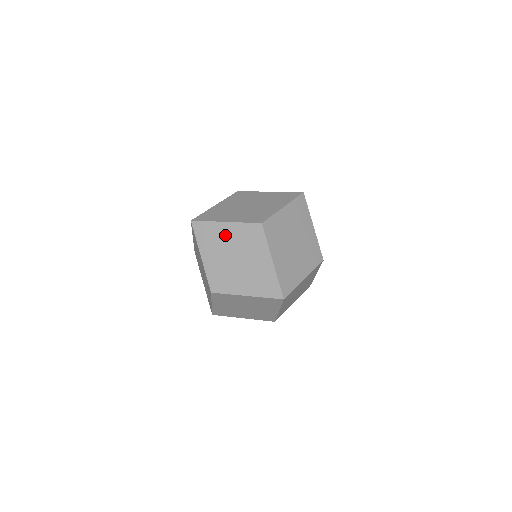
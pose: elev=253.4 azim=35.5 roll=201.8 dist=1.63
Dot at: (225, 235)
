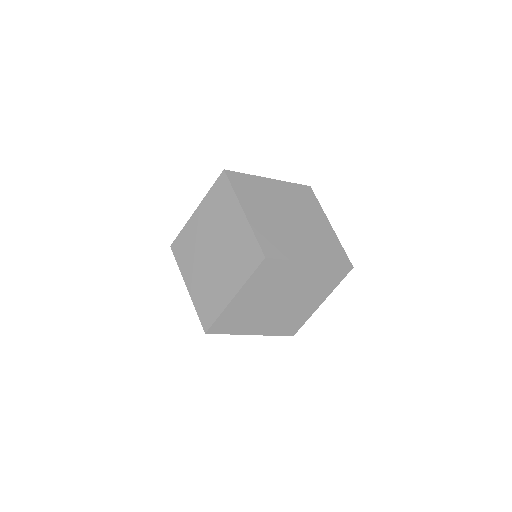
Dot at: occluded
